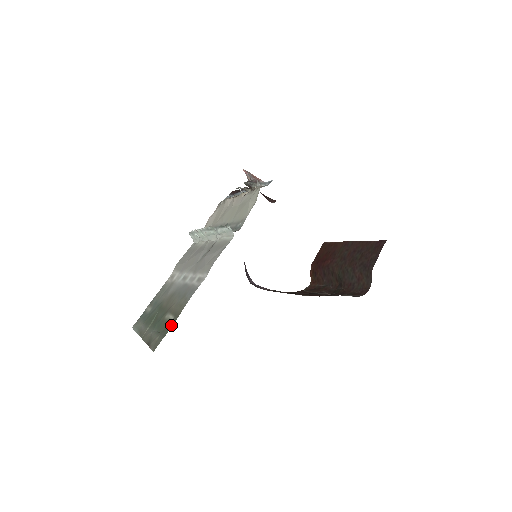
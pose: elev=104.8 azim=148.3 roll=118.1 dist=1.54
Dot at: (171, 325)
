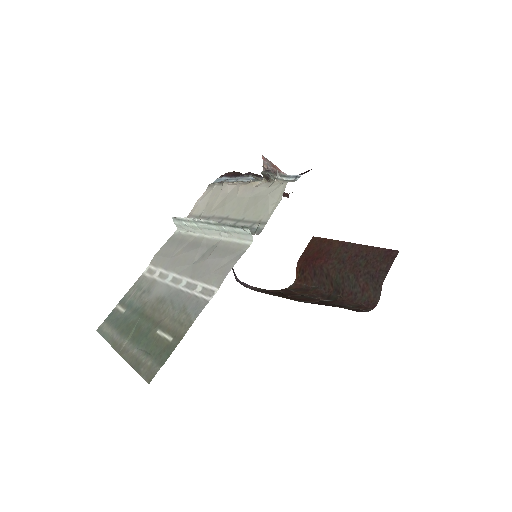
Dot at: (171, 350)
